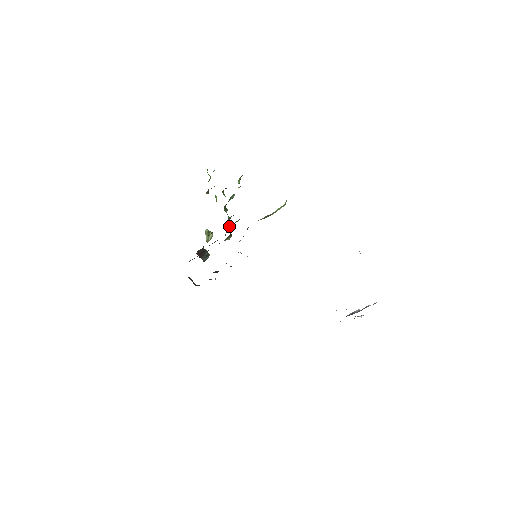
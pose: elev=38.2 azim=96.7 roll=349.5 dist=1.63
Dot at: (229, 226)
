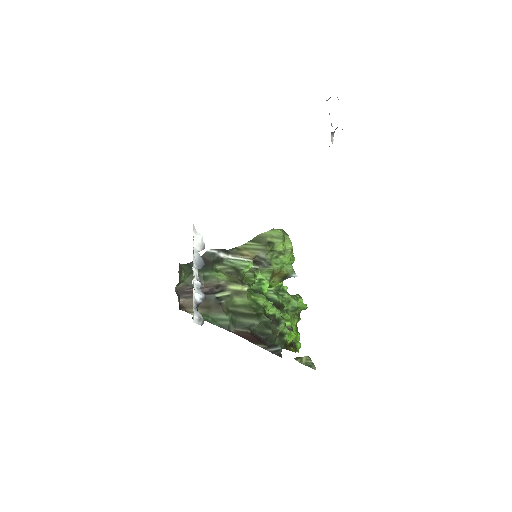
Dot at: (259, 294)
